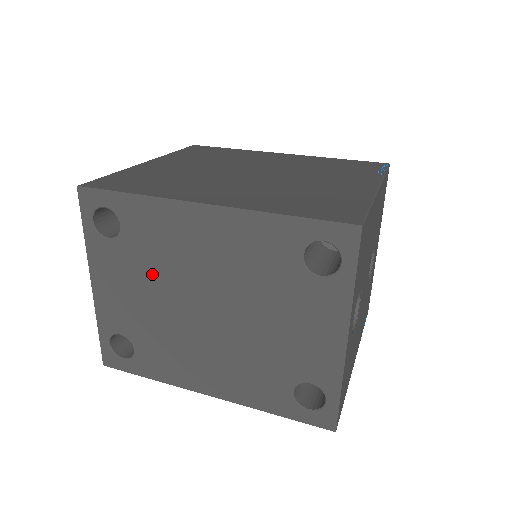
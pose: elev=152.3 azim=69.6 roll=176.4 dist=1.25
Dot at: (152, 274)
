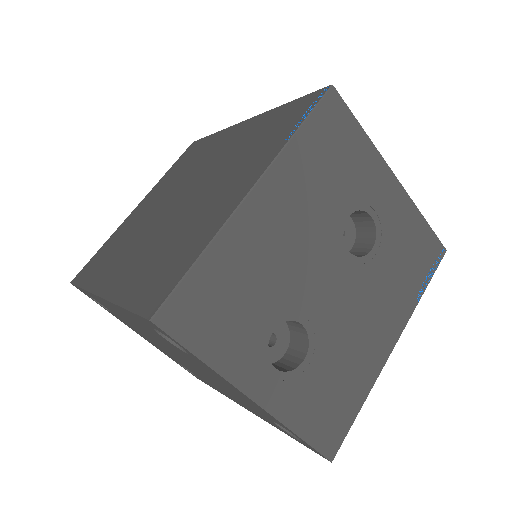
Dot at: (143, 334)
